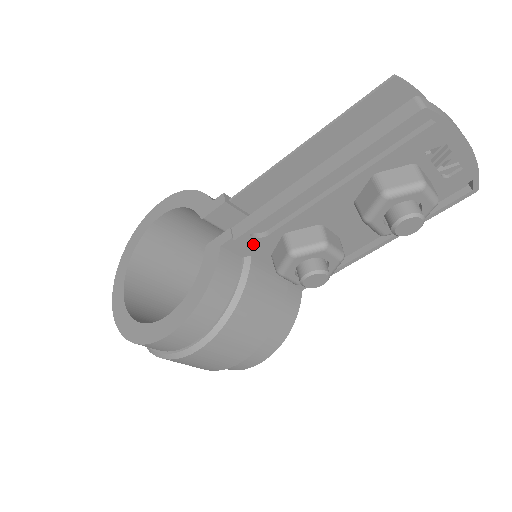
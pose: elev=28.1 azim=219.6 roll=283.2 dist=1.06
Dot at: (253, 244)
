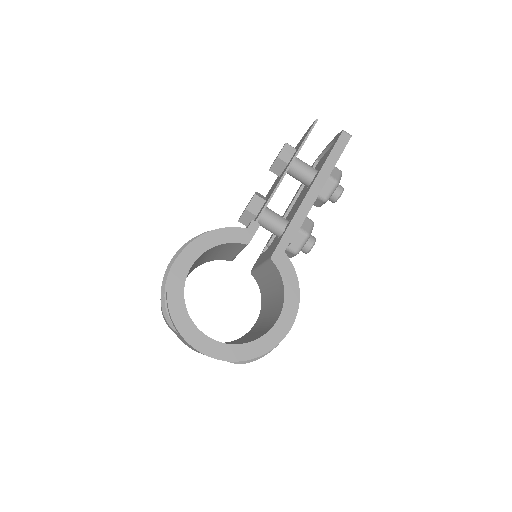
Dot at: occluded
